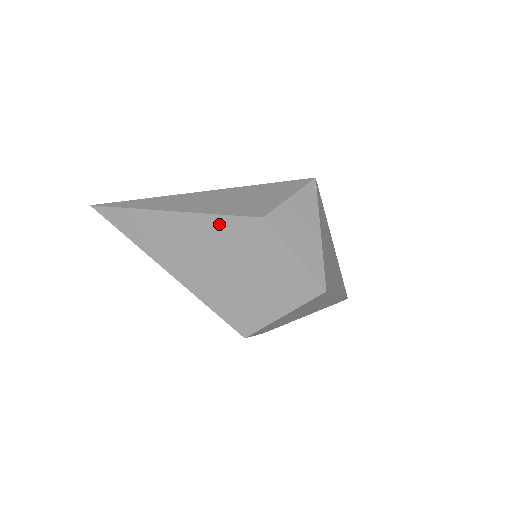
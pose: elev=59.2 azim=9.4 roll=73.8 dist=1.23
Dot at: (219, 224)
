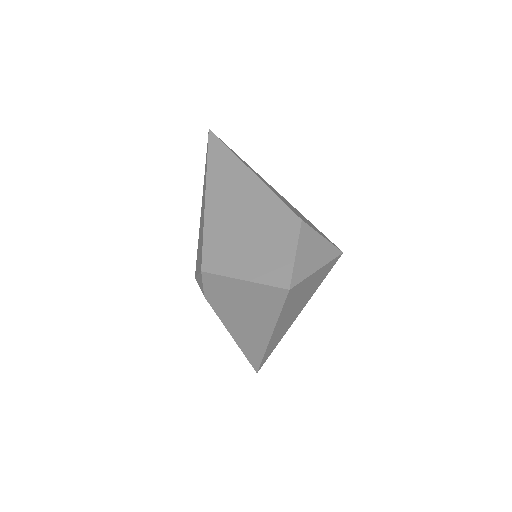
Dot at: (272, 201)
